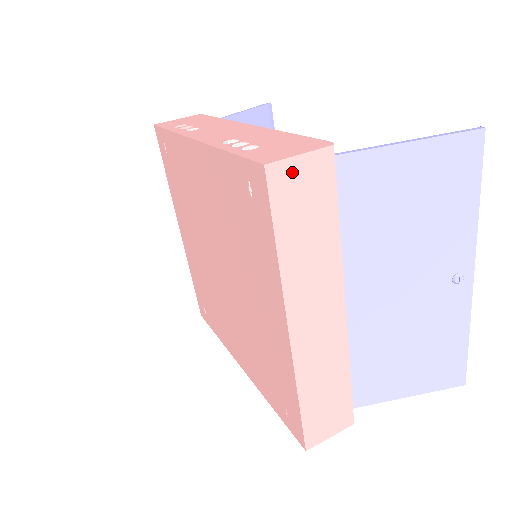
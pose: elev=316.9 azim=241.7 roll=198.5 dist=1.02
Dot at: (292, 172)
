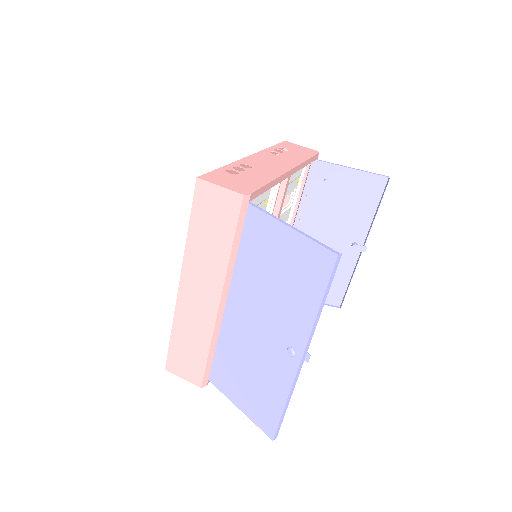
Dot at: (212, 193)
